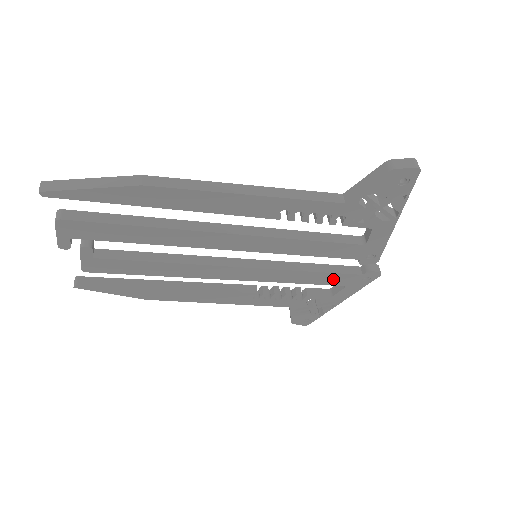
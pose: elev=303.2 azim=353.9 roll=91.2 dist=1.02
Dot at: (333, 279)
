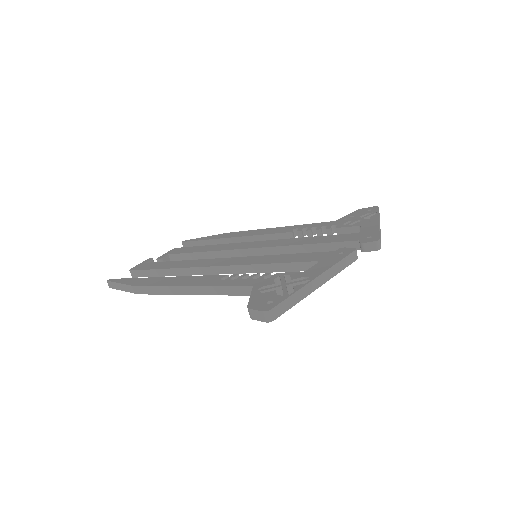
Dot at: occluded
